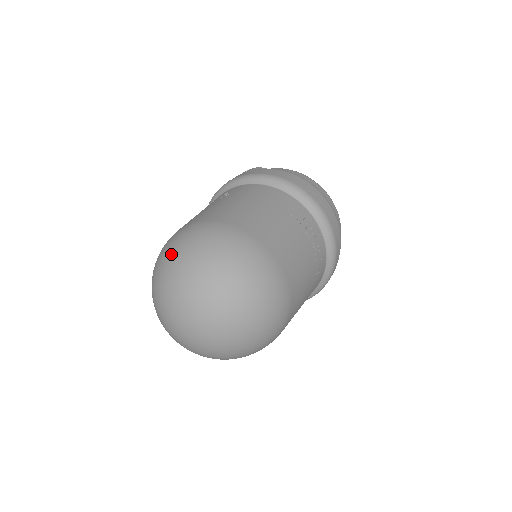
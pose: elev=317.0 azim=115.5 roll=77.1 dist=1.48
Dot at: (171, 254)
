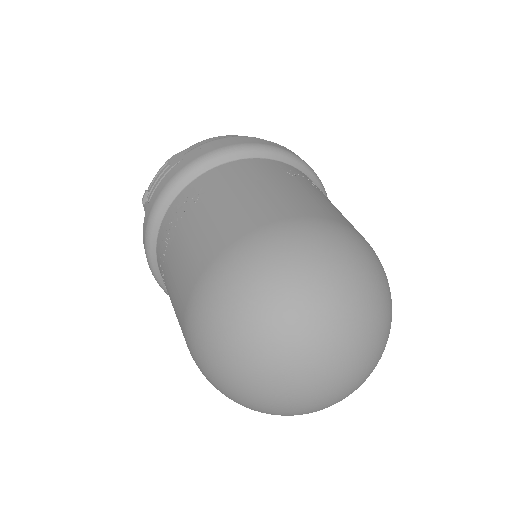
Dot at: (246, 308)
